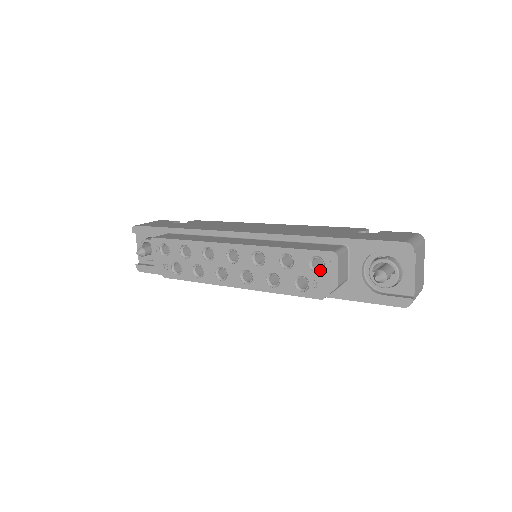
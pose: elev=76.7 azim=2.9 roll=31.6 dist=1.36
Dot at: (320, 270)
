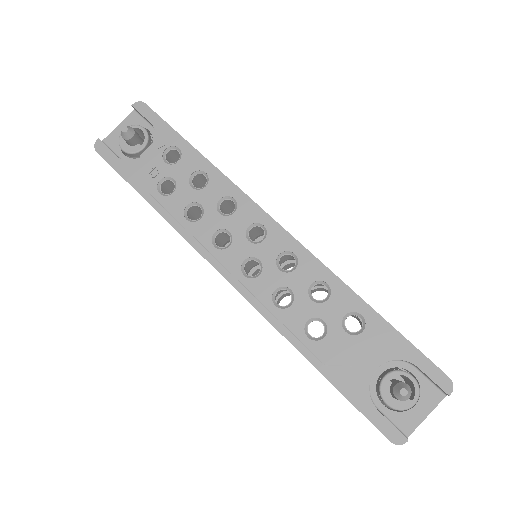
Dot at: (351, 332)
